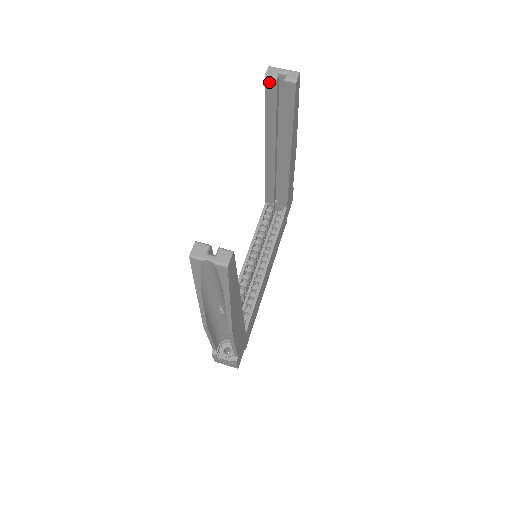
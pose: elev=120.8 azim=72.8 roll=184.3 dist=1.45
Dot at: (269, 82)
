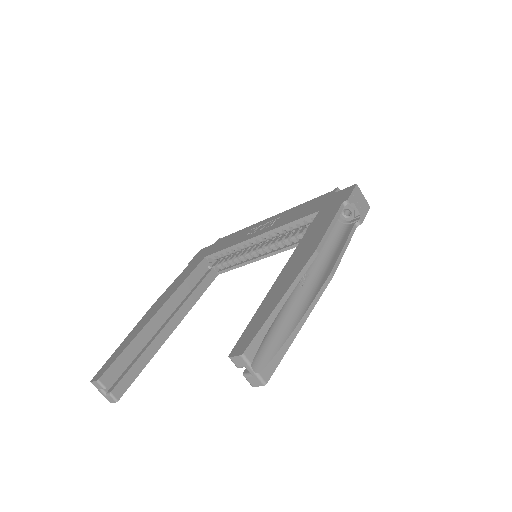
Dot at: occluded
